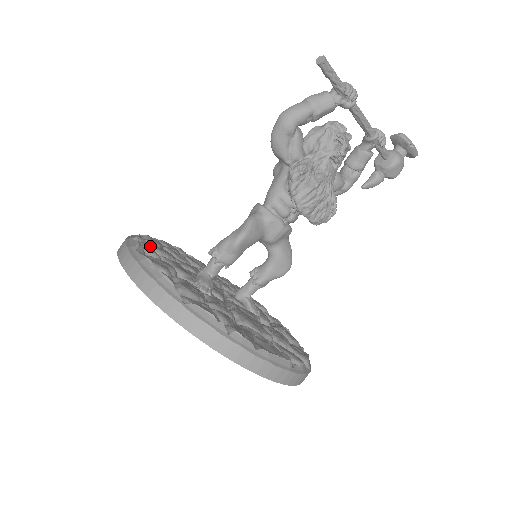
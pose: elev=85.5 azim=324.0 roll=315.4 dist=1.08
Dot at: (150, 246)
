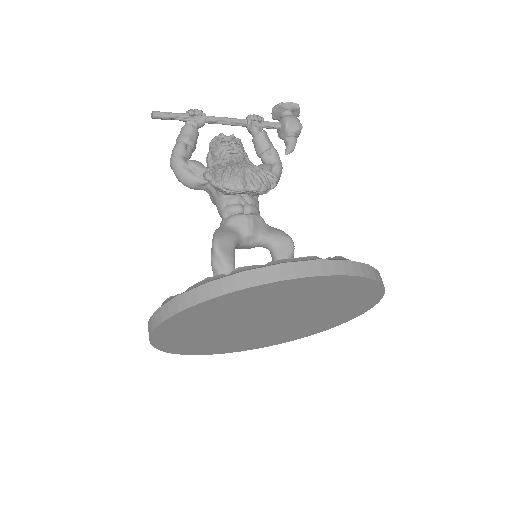
Dot at: occluded
